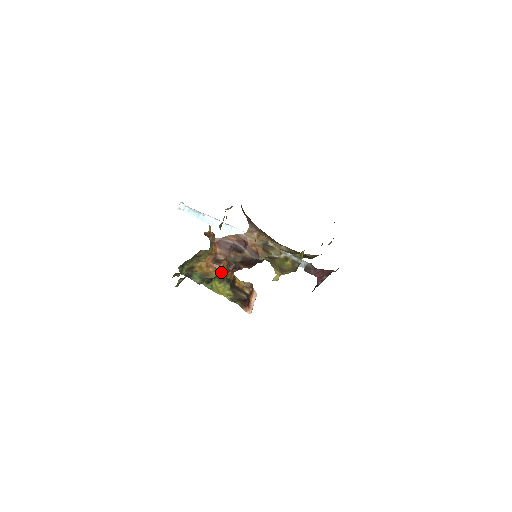
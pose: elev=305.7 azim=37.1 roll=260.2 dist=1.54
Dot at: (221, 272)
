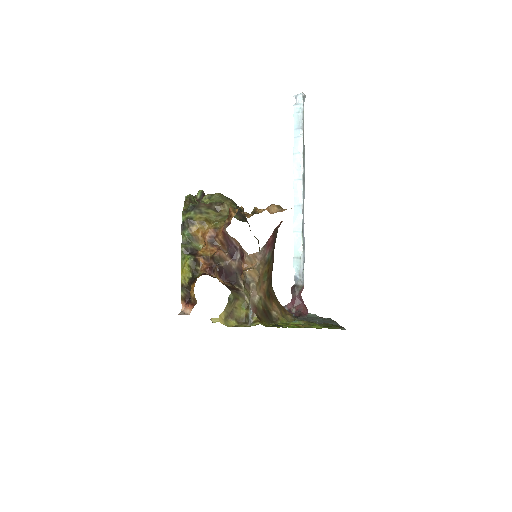
Dot at: (201, 256)
